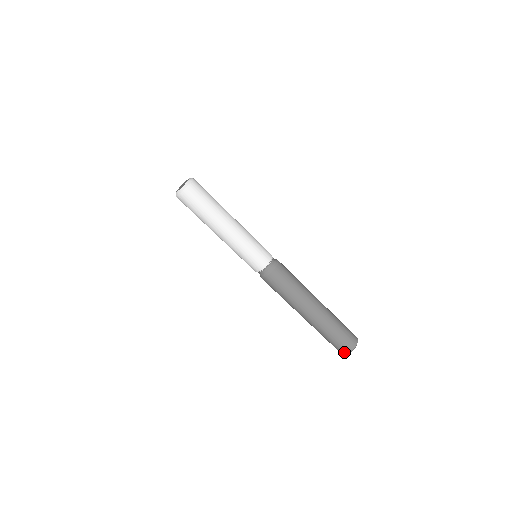
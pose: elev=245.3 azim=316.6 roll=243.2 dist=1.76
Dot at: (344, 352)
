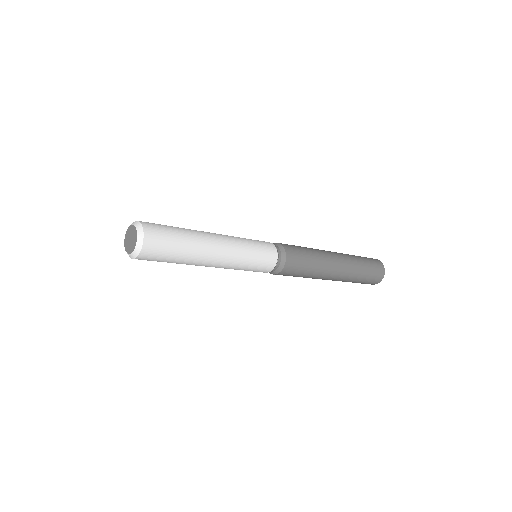
Dot at: occluded
